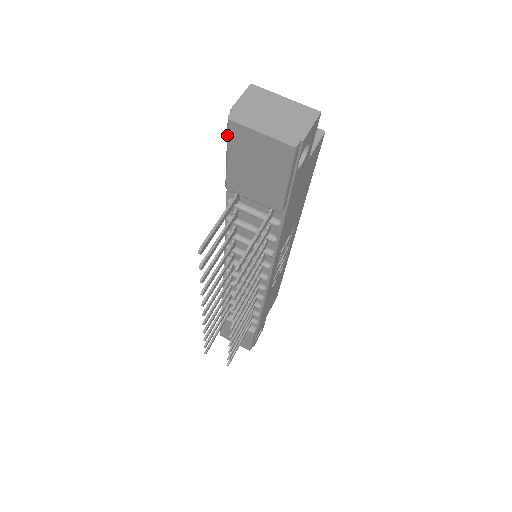
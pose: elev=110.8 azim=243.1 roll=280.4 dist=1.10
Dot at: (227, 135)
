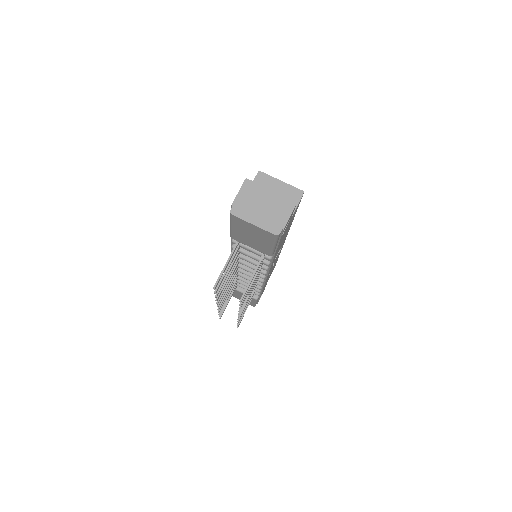
Dot at: (230, 219)
